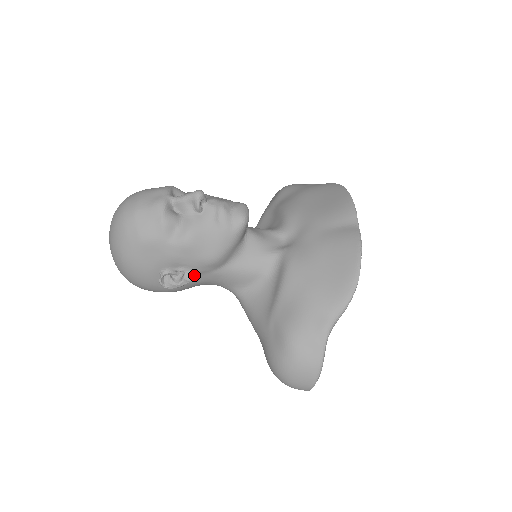
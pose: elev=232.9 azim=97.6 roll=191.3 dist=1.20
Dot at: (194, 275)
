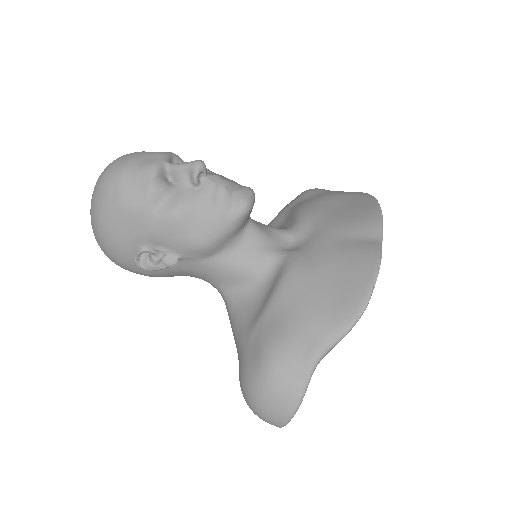
Dot at: (176, 259)
